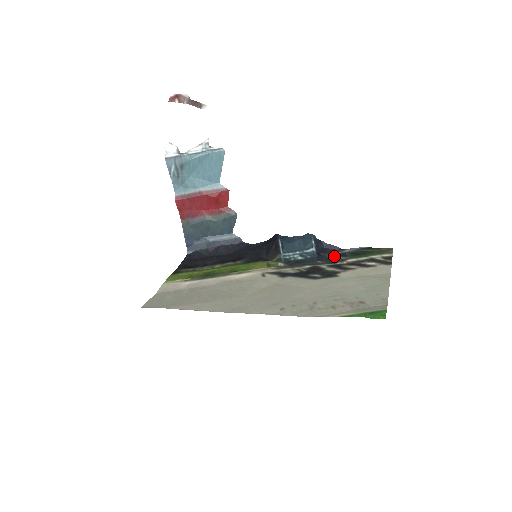
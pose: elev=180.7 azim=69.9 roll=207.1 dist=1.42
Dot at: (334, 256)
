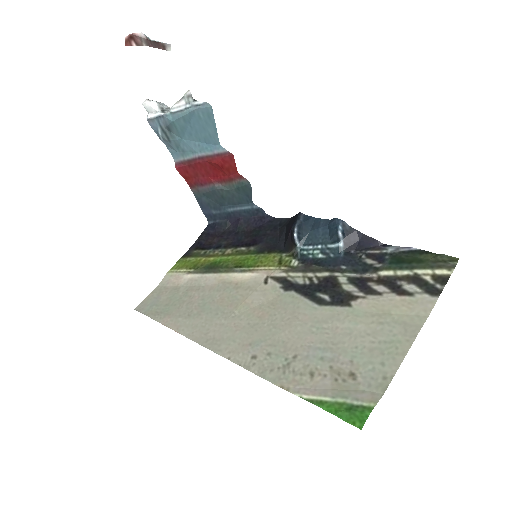
Dot at: (367, 259)
